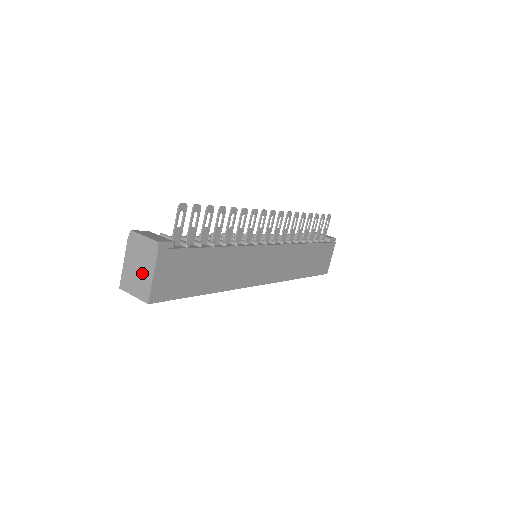
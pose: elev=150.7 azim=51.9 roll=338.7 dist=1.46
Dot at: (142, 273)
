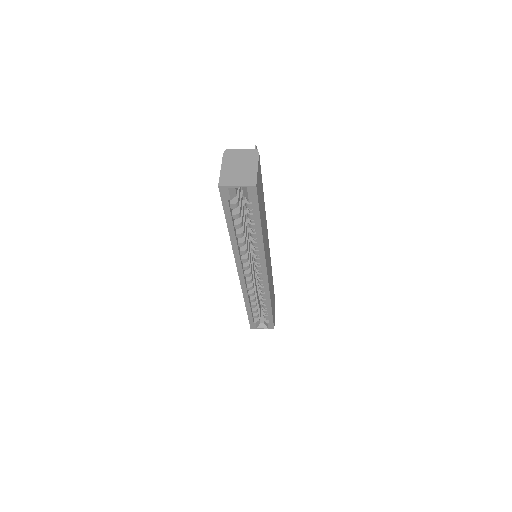
Dot at: (245, 169)
